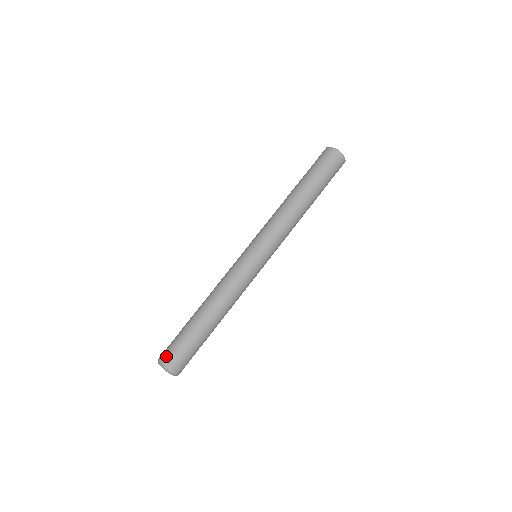
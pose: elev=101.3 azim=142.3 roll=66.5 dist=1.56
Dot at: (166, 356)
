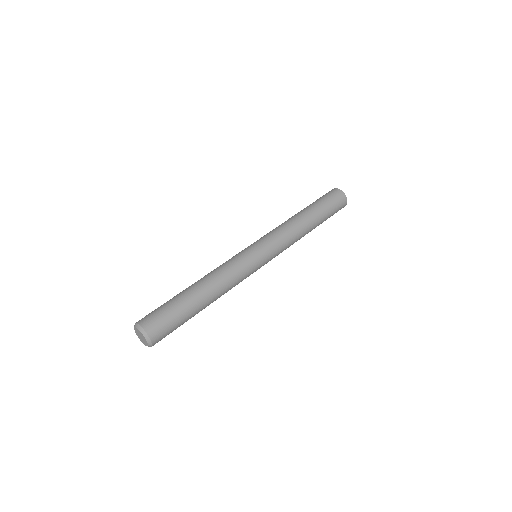
Dot at: occluded
